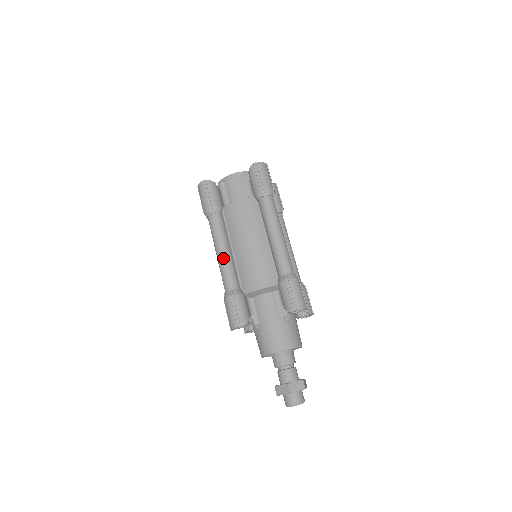
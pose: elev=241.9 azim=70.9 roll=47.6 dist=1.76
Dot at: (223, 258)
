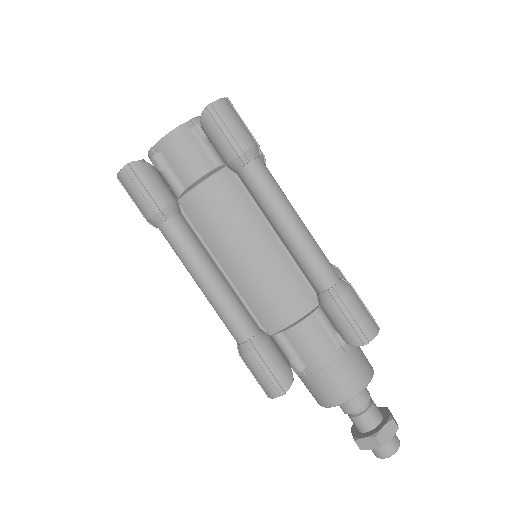
Dot at: (214, 293)
